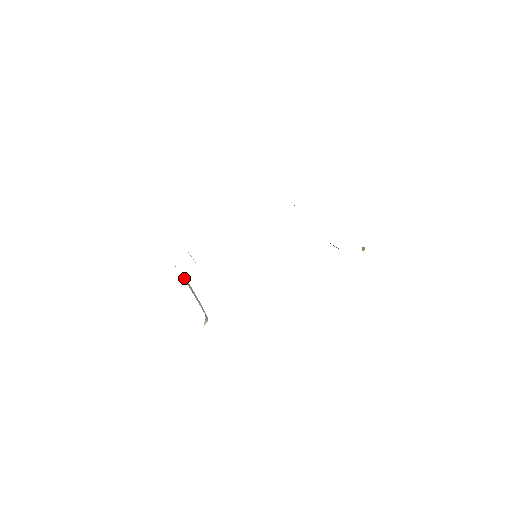
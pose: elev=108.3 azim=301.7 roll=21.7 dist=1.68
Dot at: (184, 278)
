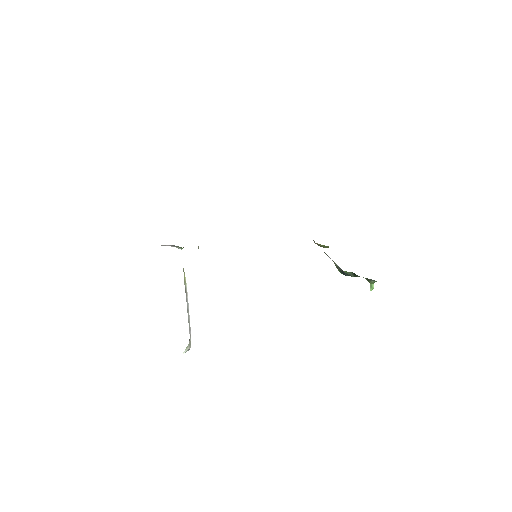
Dot at: (183, 270)
